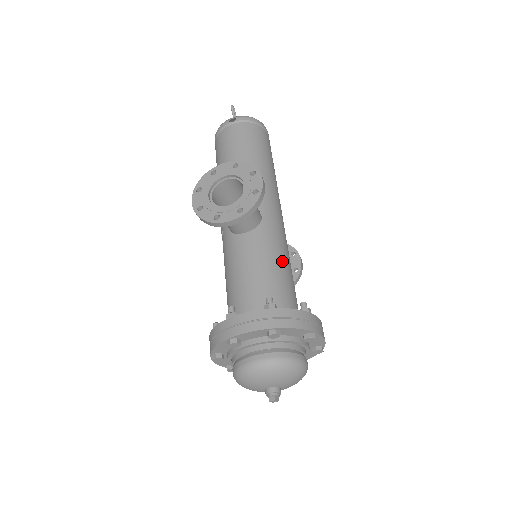
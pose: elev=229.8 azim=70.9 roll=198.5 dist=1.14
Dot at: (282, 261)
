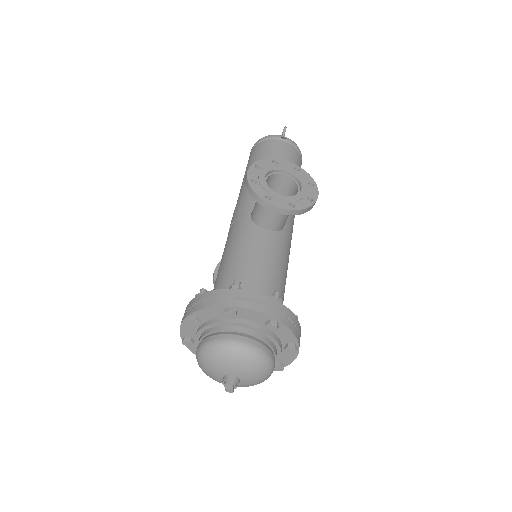
Dot at: (286, 272)
